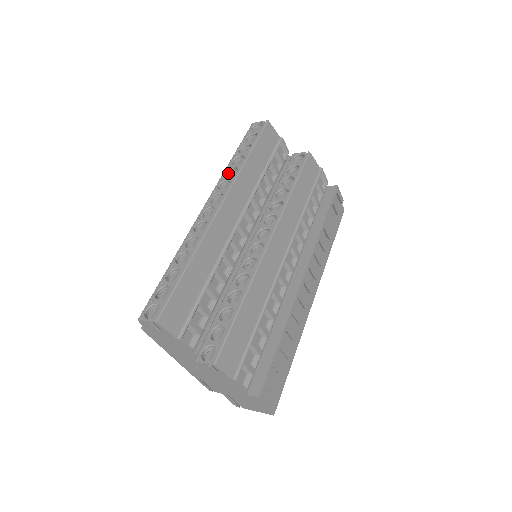
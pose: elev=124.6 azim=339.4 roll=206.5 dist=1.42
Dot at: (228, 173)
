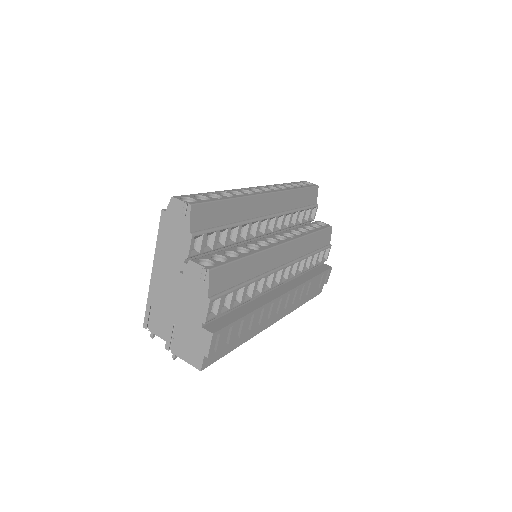
Dot at: occluded
